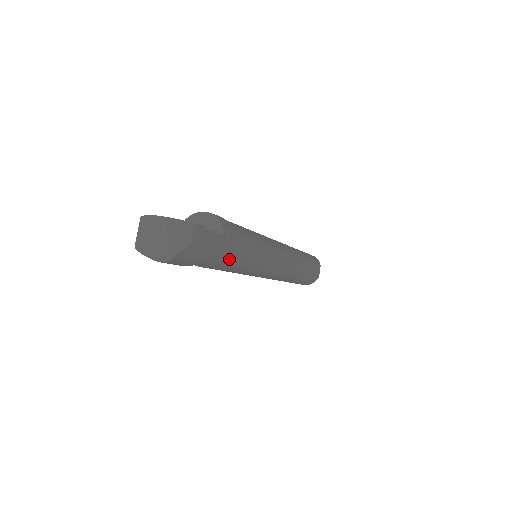
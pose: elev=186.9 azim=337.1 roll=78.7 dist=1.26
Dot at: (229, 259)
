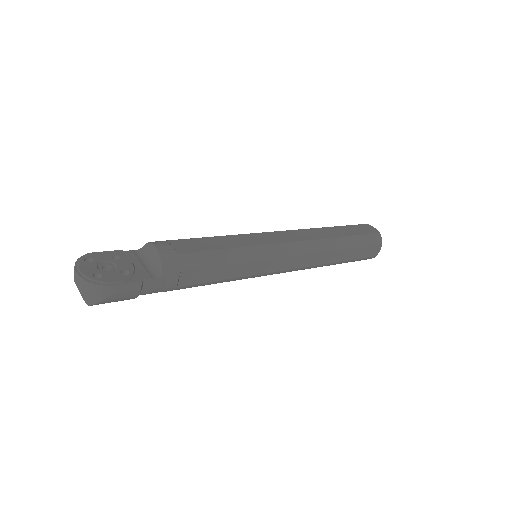
Dot at: (179, 288)
